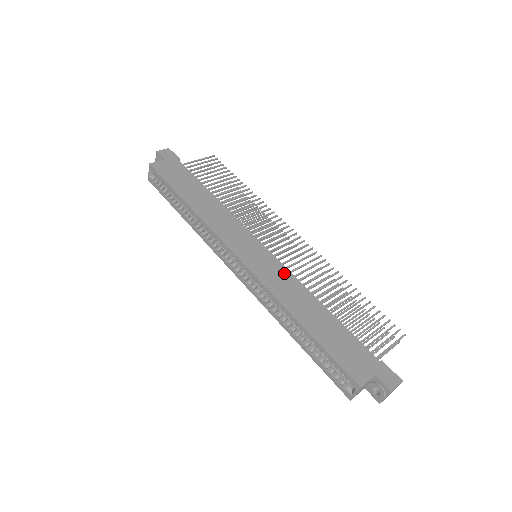
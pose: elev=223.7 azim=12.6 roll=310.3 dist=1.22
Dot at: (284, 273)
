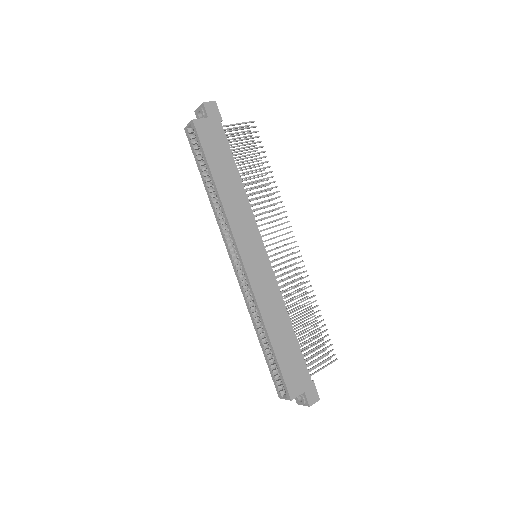
Dot at: (273, 286)
